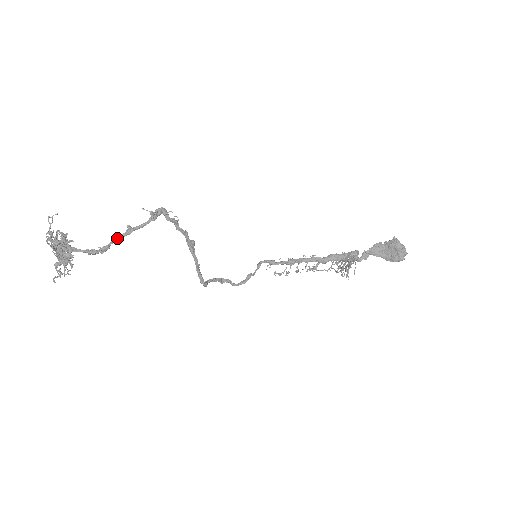
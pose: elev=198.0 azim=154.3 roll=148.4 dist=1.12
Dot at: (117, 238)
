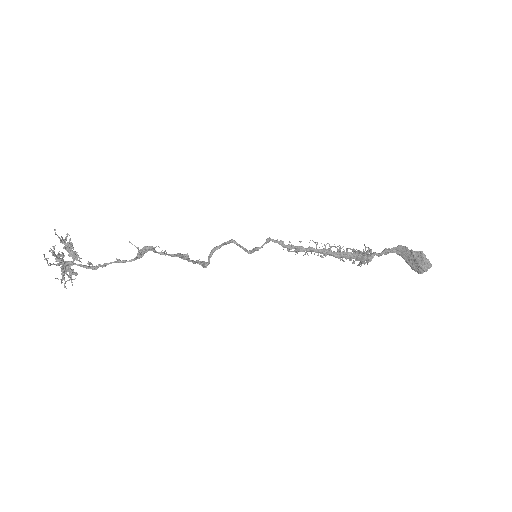
Dot at: (110, 263)
